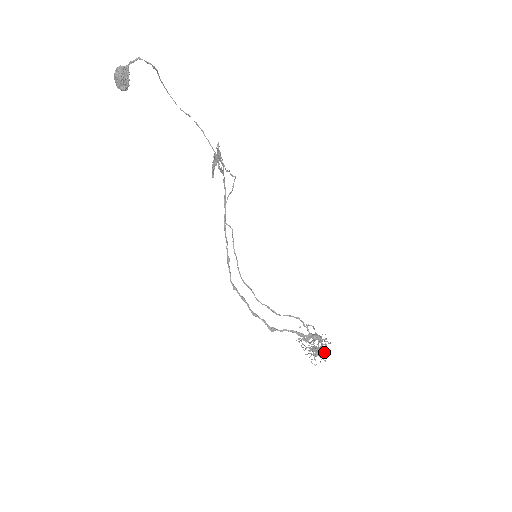
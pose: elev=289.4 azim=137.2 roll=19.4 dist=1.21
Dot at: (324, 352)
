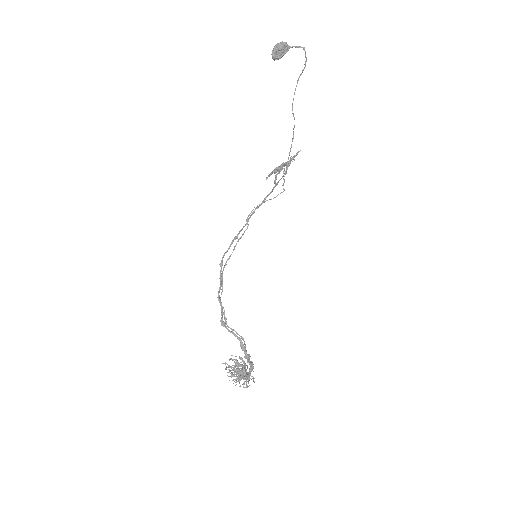
Dot at: occluded
